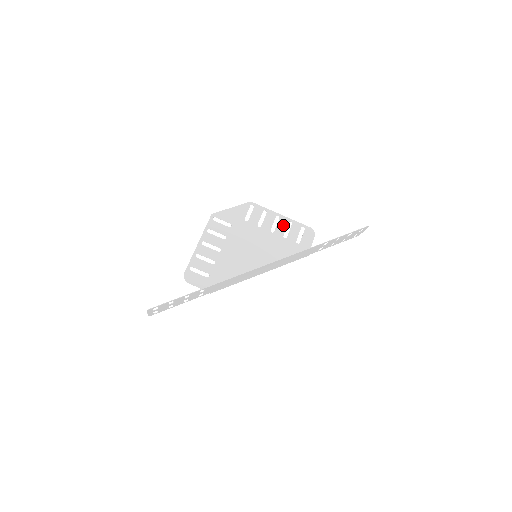
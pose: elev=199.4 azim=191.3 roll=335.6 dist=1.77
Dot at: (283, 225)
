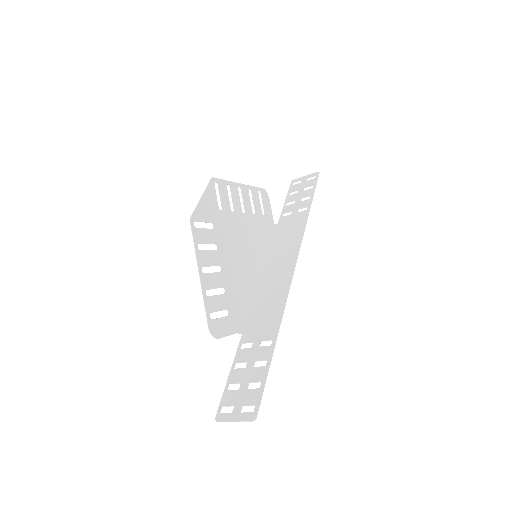
Dot at: (247, 197)
